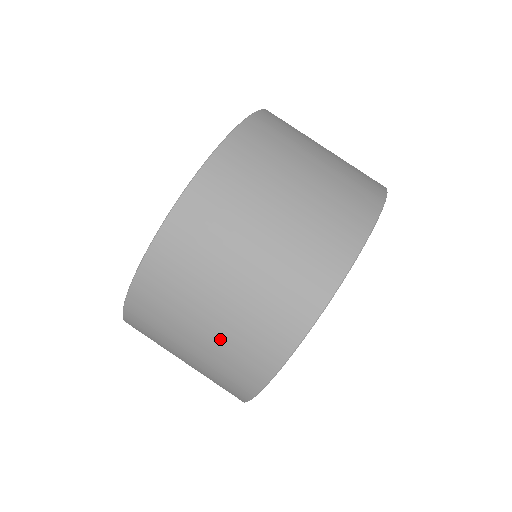
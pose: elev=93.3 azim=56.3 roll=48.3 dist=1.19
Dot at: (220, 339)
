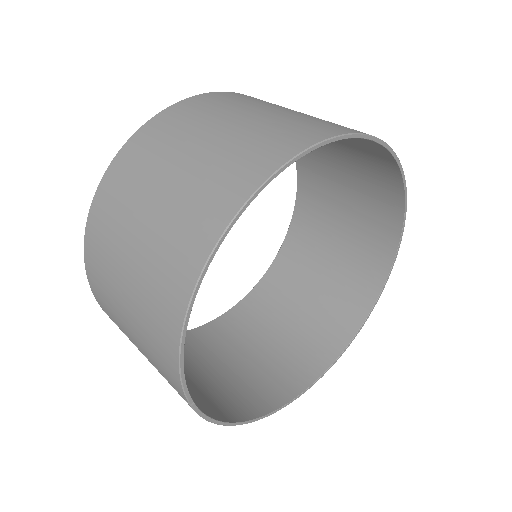
Dot at: (265, 121)
